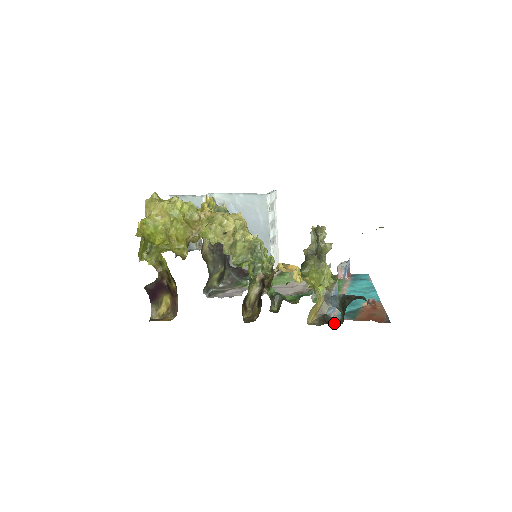
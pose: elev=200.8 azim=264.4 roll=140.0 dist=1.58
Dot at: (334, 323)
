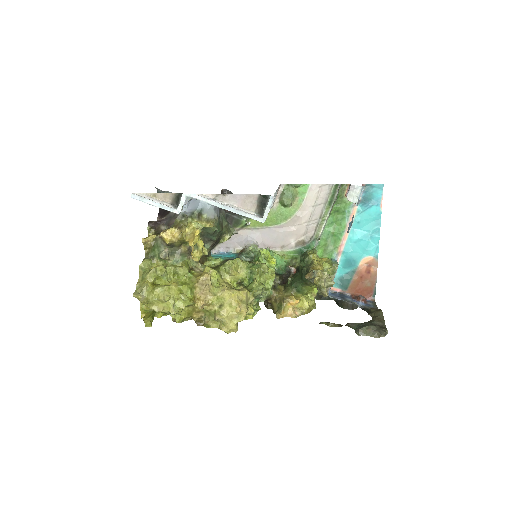
Dot at: occluded
